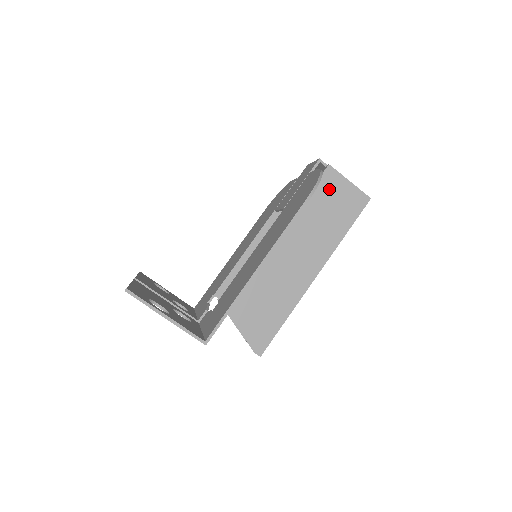
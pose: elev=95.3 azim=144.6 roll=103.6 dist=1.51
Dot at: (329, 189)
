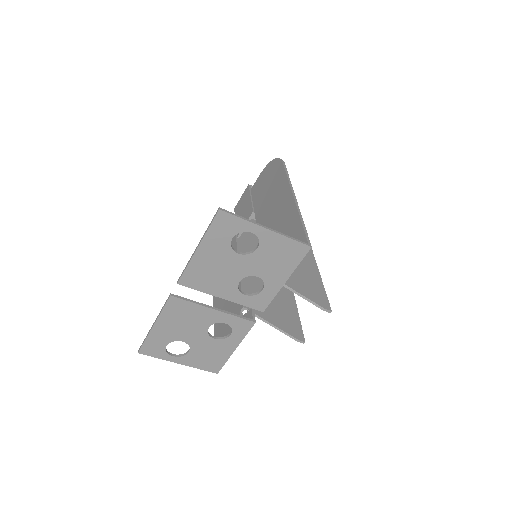
Dot at: occluded
